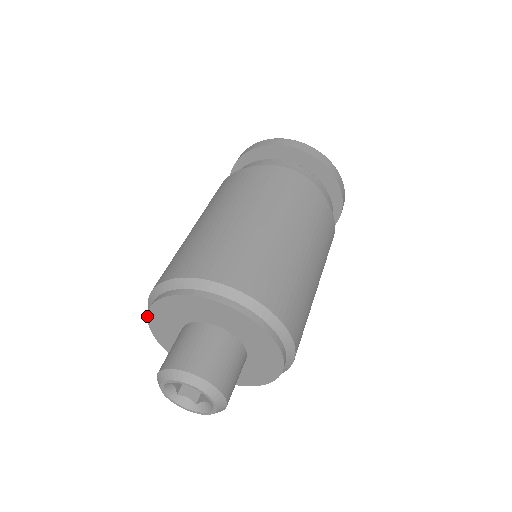
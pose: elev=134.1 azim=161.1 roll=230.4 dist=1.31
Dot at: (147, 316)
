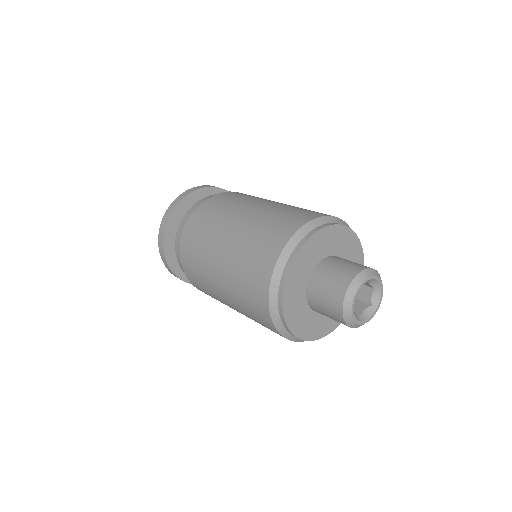
Dot at: (287, 327)
